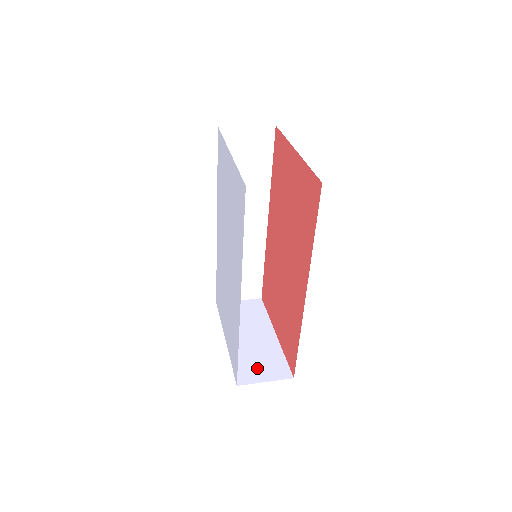
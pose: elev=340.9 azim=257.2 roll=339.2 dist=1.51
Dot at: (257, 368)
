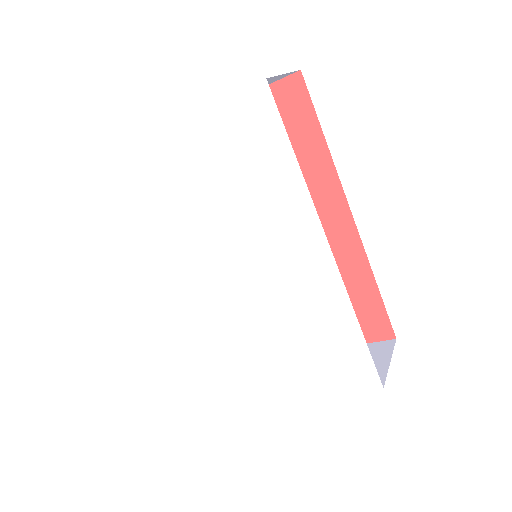
Dot at: occluded
